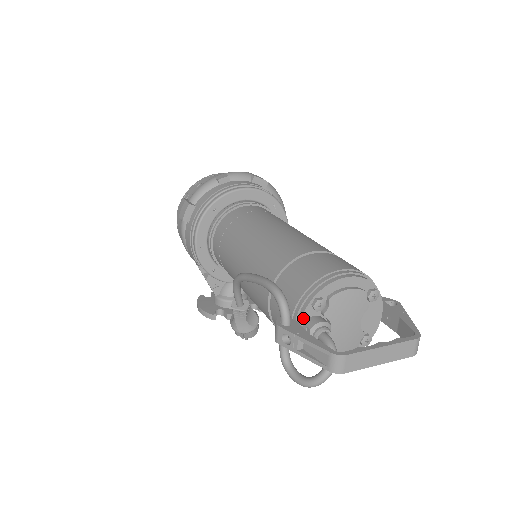
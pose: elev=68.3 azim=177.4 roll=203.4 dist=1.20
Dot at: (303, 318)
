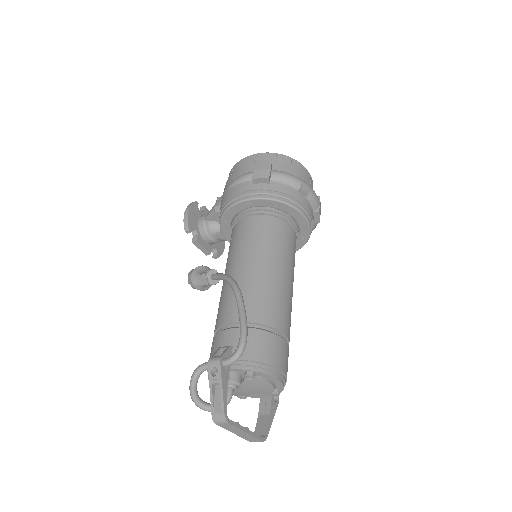
Dot at: (235, 370)
